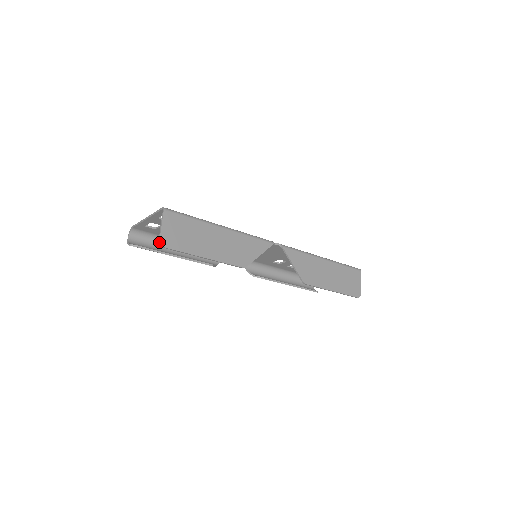
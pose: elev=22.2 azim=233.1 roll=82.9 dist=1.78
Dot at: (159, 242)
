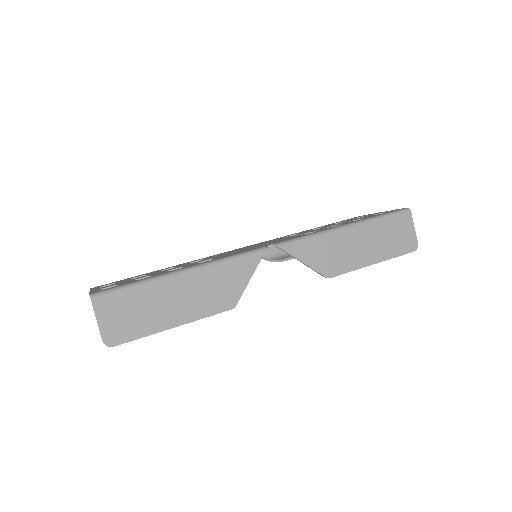
Dot at: occluded
